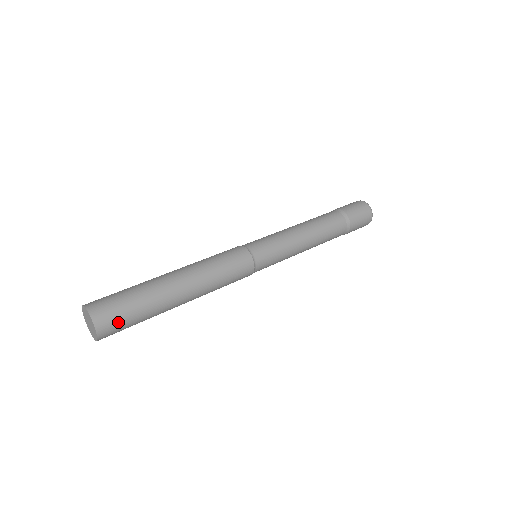
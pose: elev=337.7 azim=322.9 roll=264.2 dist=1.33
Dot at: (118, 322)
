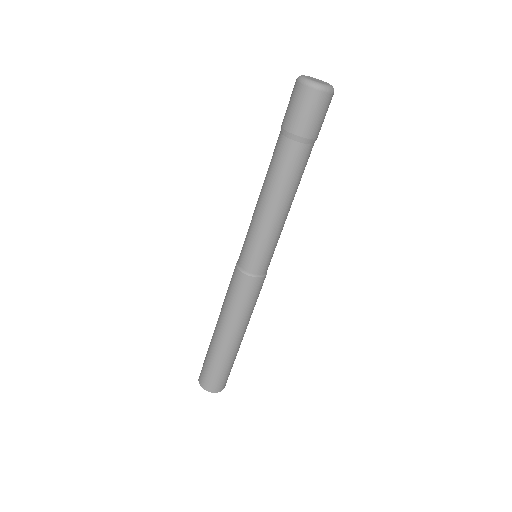
Dot at: (227, 378)
